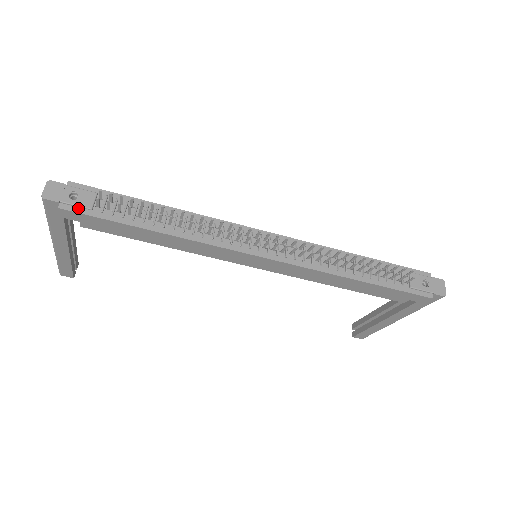
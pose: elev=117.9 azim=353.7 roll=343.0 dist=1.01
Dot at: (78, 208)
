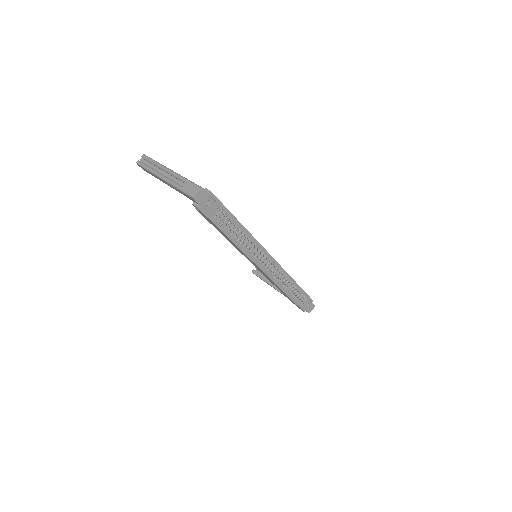
Dot at: (206, 211)
